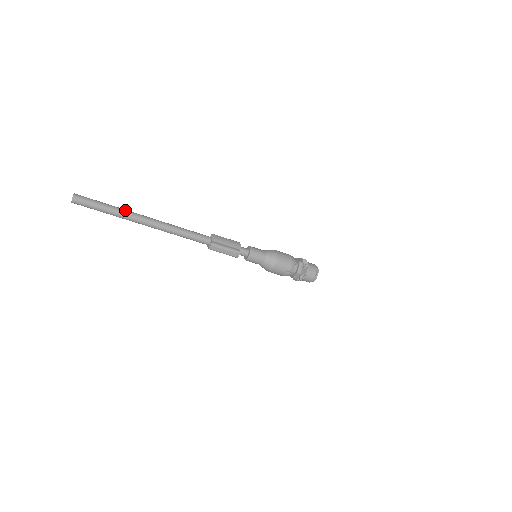
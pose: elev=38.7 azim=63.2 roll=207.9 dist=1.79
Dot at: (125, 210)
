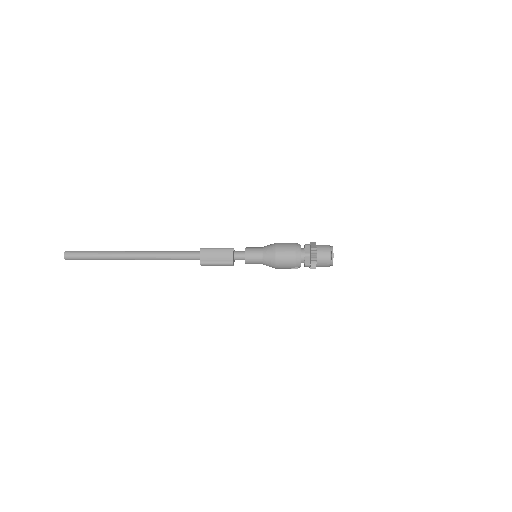
Dot at: (111, 254)
